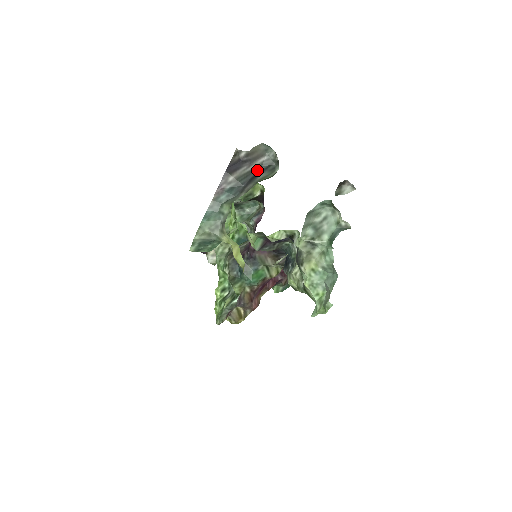
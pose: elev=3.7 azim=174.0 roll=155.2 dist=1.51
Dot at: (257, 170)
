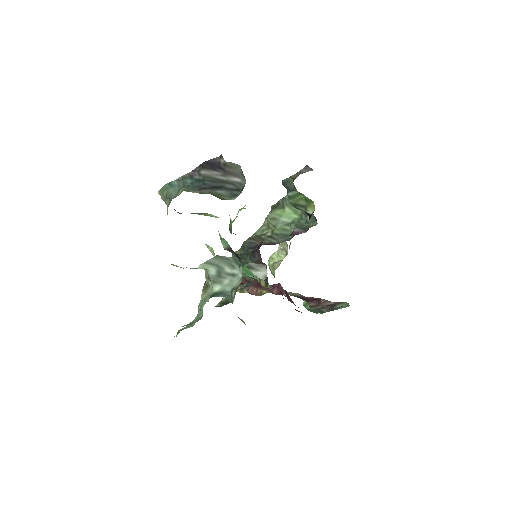
Dot at: (226, 184)
